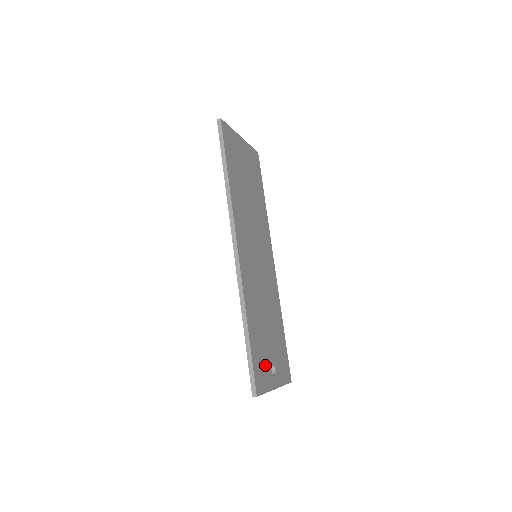
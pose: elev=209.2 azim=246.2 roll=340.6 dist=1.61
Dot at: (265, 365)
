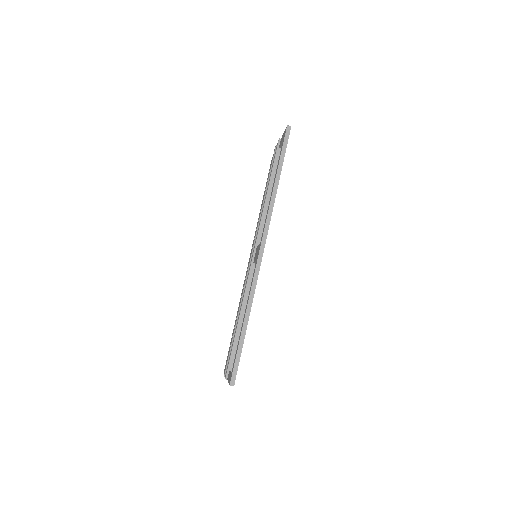
Dot at: occluded
